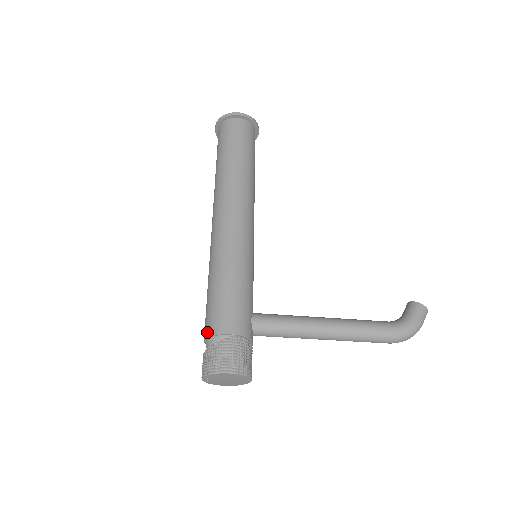
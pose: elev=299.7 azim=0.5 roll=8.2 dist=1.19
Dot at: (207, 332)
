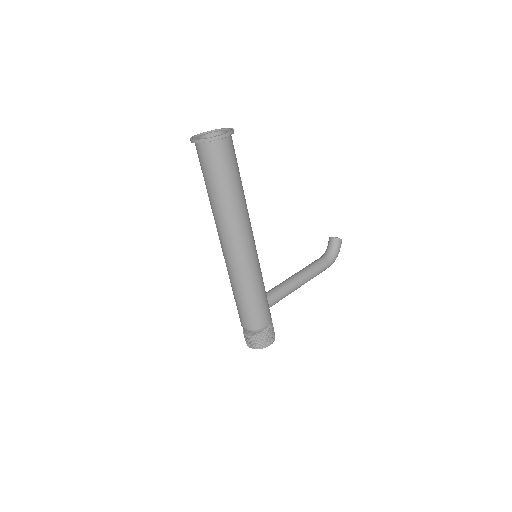
Dot at: (250, 327)
